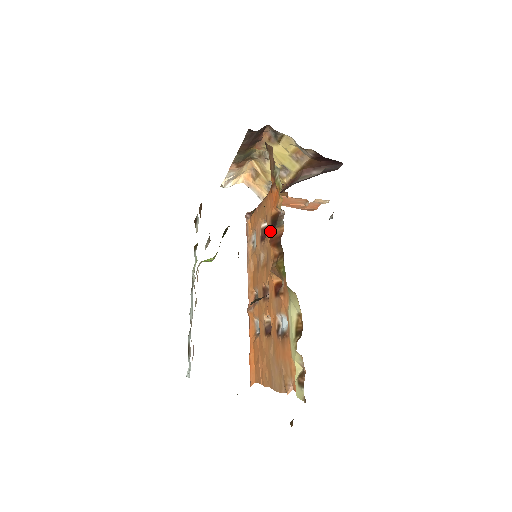
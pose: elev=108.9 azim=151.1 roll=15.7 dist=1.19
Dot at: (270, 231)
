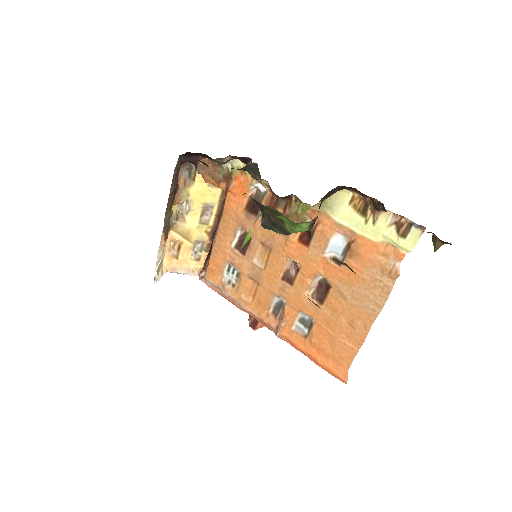
Dot at: (254, 219)
